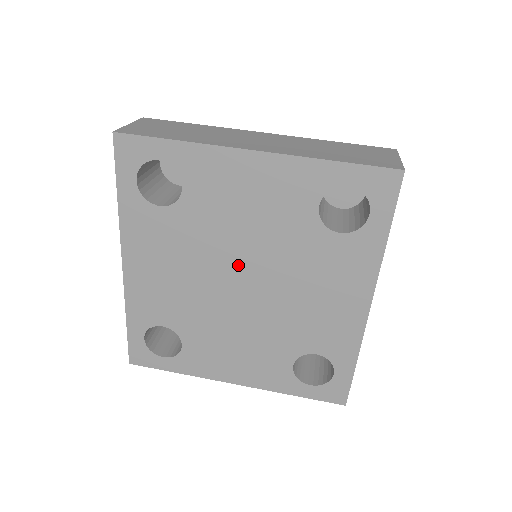
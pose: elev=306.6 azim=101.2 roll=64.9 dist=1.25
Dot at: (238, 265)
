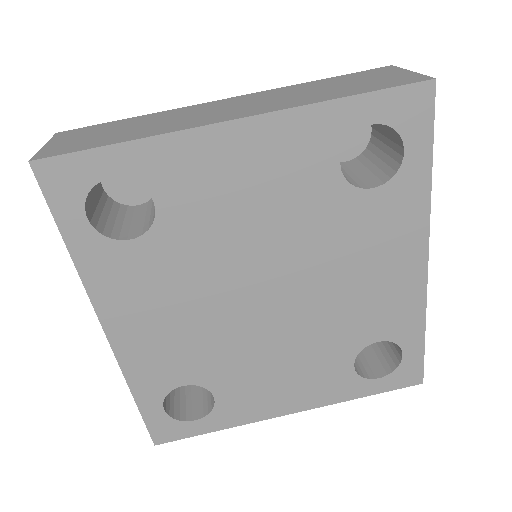
Dot at: (257, 275)
